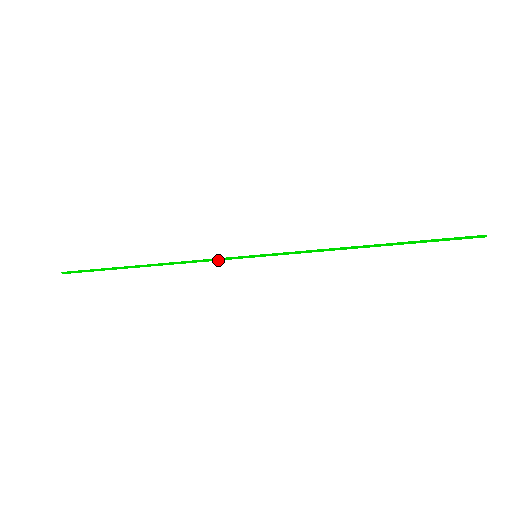
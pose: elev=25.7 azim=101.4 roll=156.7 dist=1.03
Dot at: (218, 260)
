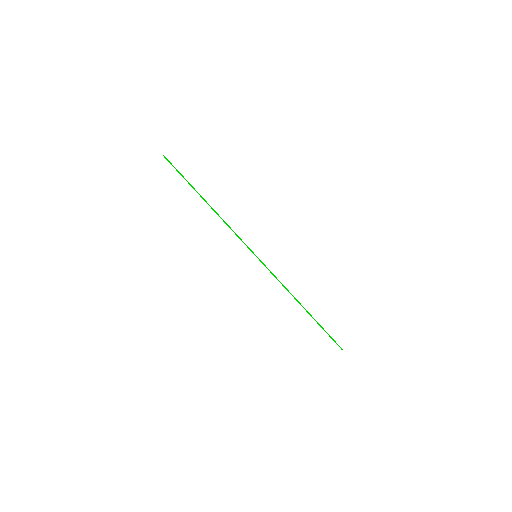
Dot at: (239, 238)
